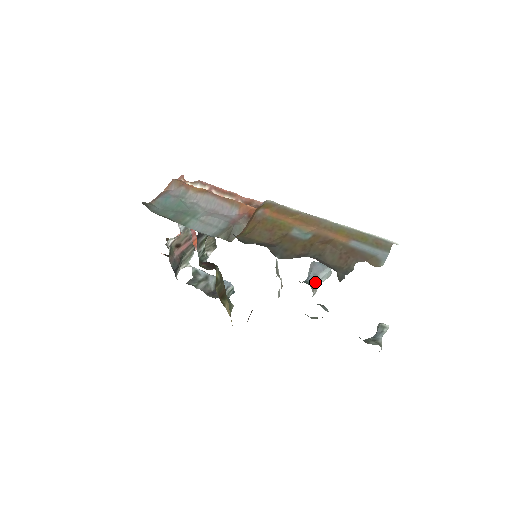
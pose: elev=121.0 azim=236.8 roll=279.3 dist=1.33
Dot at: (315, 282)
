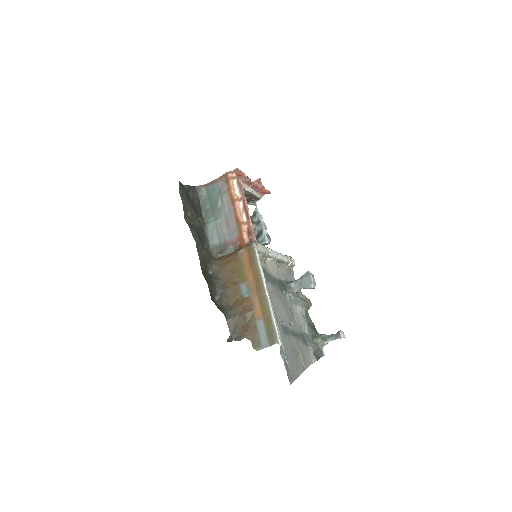
Dot at: (297, 287)
